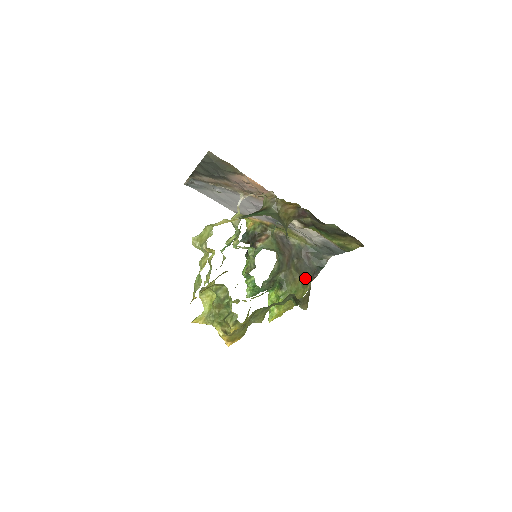
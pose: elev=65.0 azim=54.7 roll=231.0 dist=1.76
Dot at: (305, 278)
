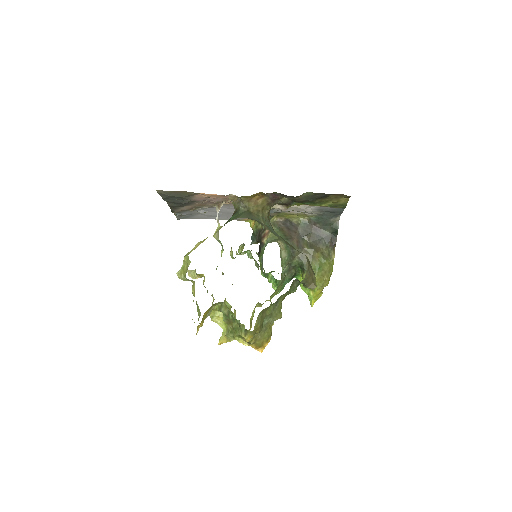
Dot at: (324, 250)
